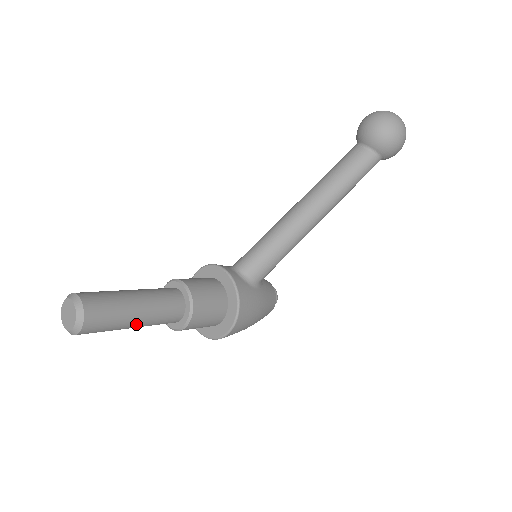
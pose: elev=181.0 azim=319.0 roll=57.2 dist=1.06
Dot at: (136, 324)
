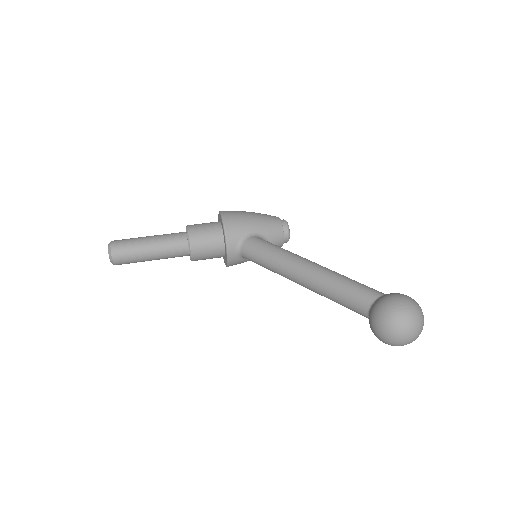
Dot at: occluded
